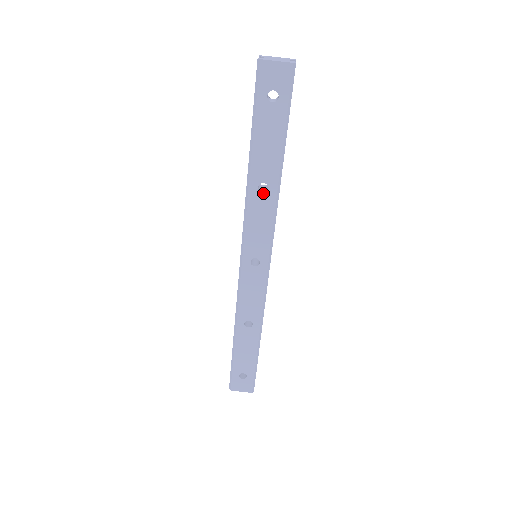
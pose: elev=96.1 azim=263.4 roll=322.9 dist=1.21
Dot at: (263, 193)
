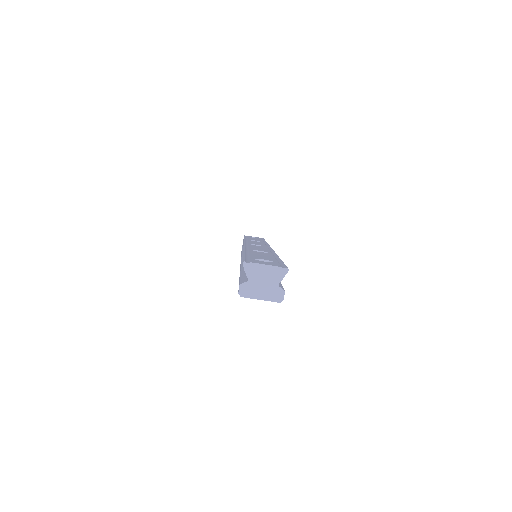
Dot at: occluded
